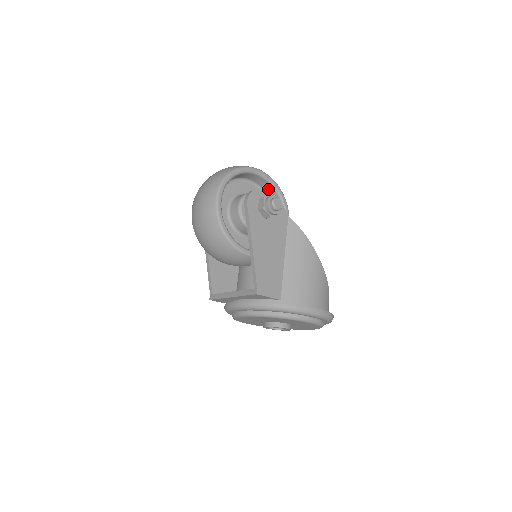
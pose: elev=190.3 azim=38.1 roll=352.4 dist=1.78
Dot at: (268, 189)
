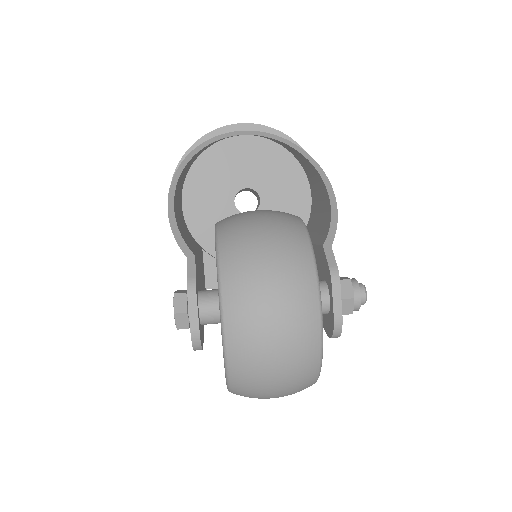
Dot at: occluded
